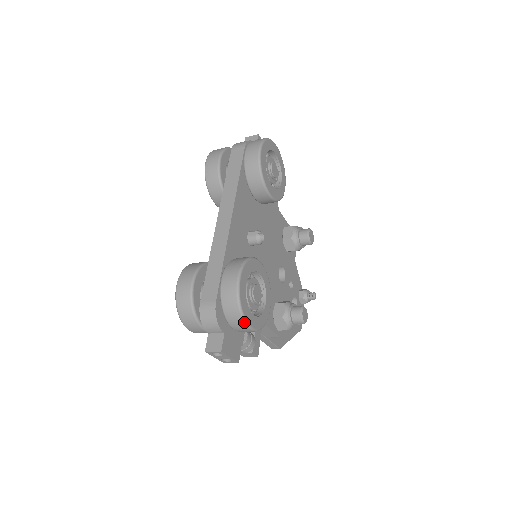
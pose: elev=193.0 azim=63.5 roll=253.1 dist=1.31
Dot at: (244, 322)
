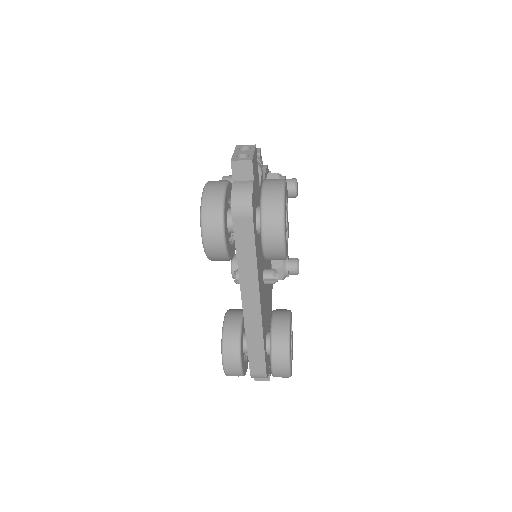
Dot at: occluded
